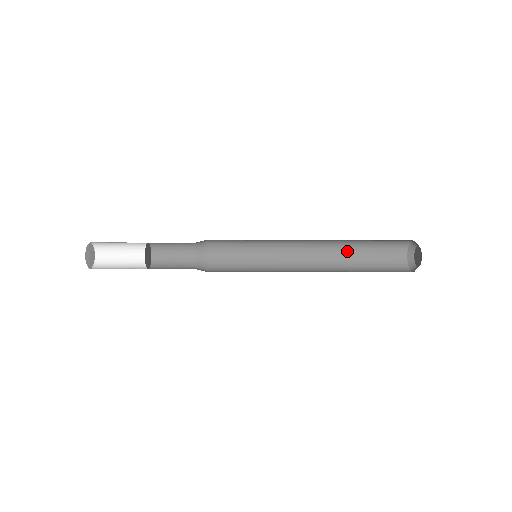
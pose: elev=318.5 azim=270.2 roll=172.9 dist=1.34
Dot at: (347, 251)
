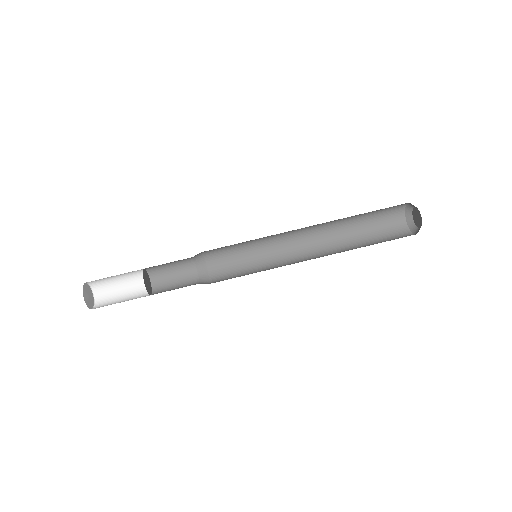
Dot at: (345, 219)
